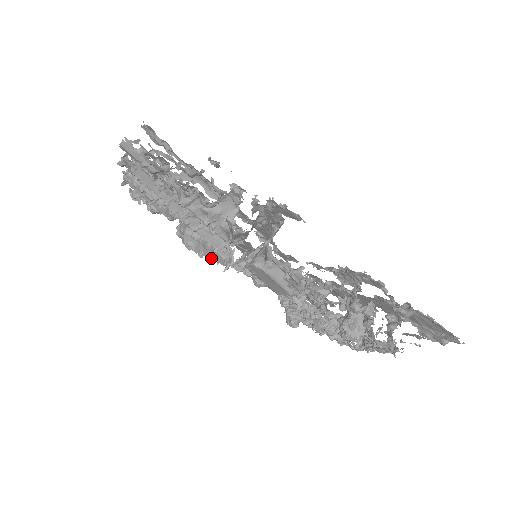
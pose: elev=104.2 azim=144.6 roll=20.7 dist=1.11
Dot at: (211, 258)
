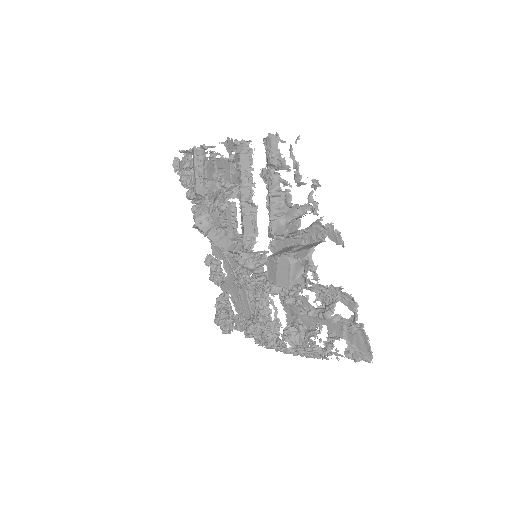
Dot at: (214, 240)
